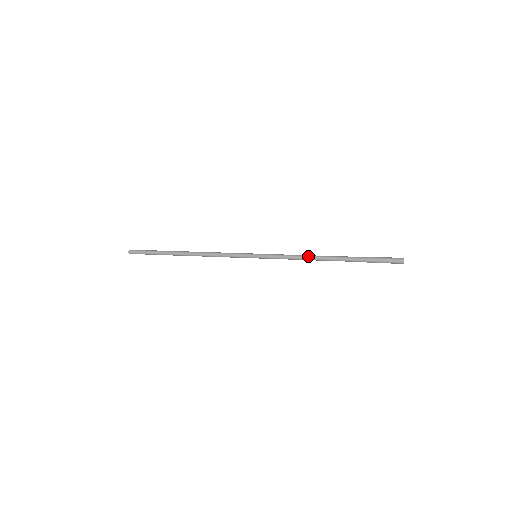
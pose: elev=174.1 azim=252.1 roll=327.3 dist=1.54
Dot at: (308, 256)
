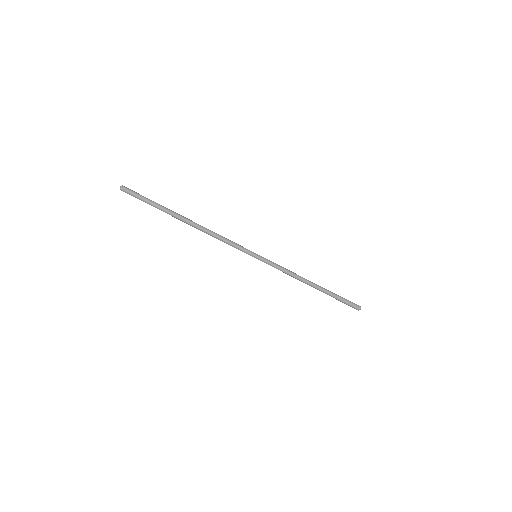
Dot at: (297, 276)
